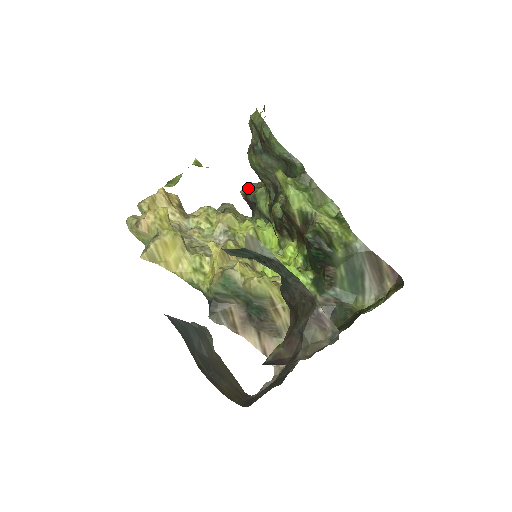
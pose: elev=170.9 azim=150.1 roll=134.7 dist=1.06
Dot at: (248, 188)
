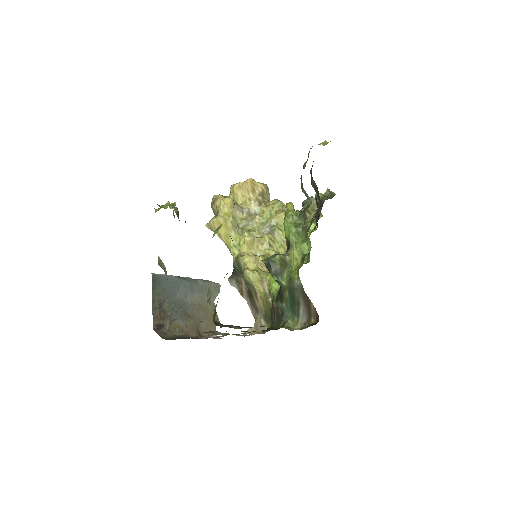
Dot at: (320, 194)
